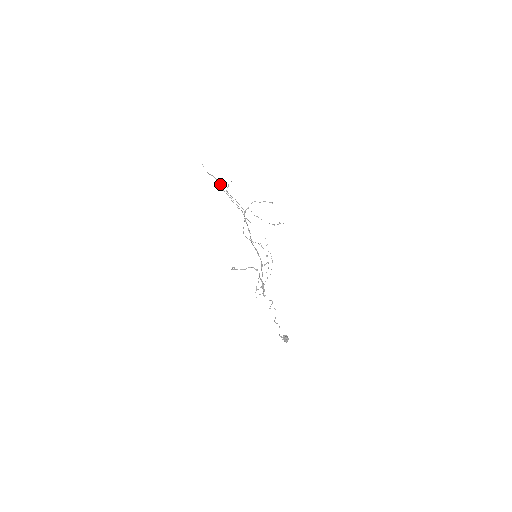
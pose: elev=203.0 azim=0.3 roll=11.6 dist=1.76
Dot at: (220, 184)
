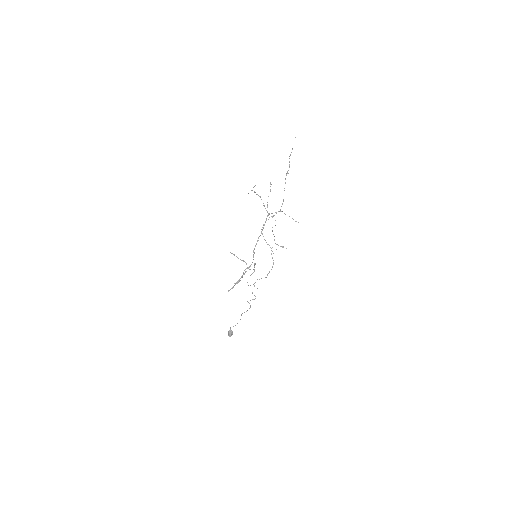
Dot at: occluded
